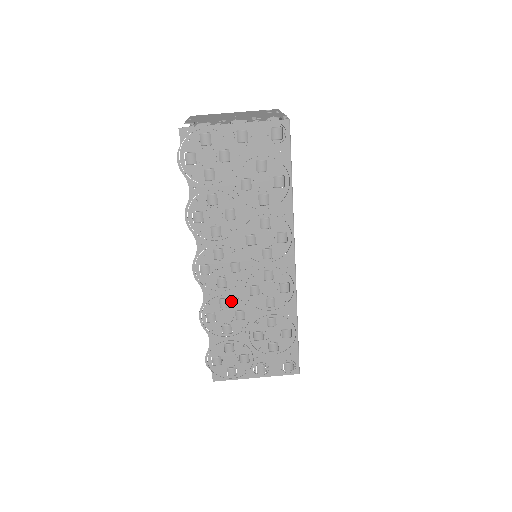
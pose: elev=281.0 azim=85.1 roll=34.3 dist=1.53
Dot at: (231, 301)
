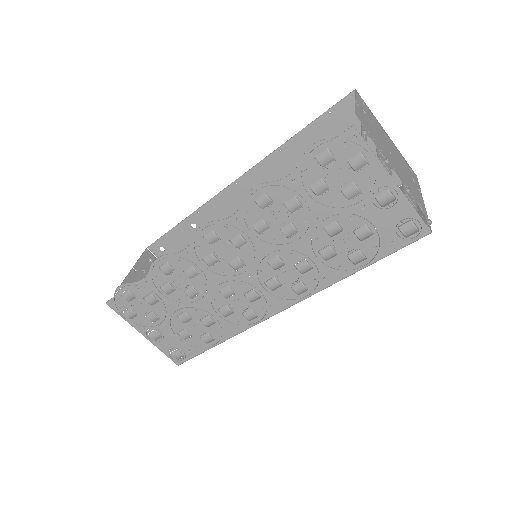
Dot at: (199, 277)
